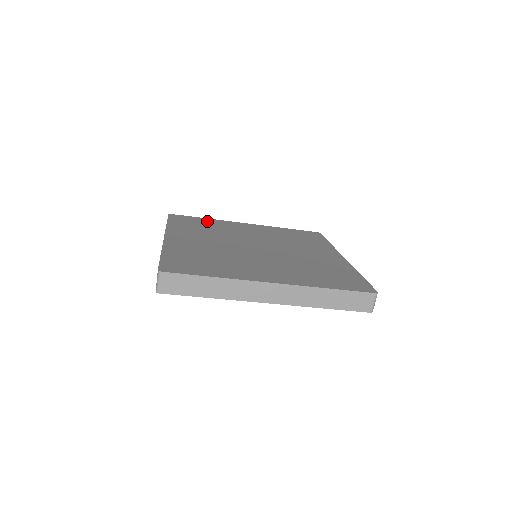
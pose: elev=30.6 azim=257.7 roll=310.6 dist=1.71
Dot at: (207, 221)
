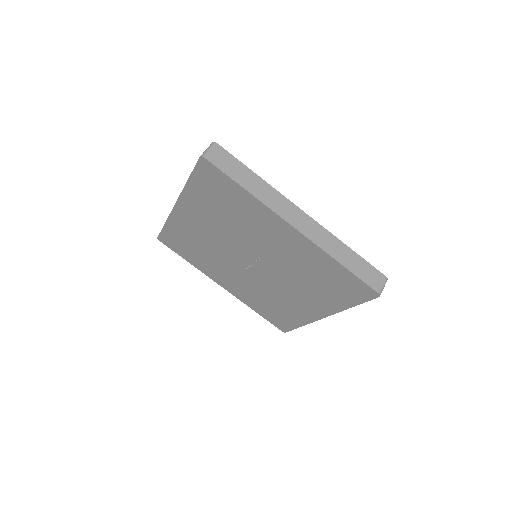
Dot at: occluded
